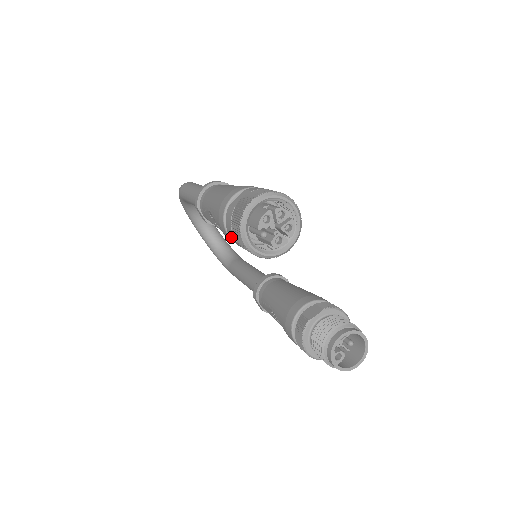
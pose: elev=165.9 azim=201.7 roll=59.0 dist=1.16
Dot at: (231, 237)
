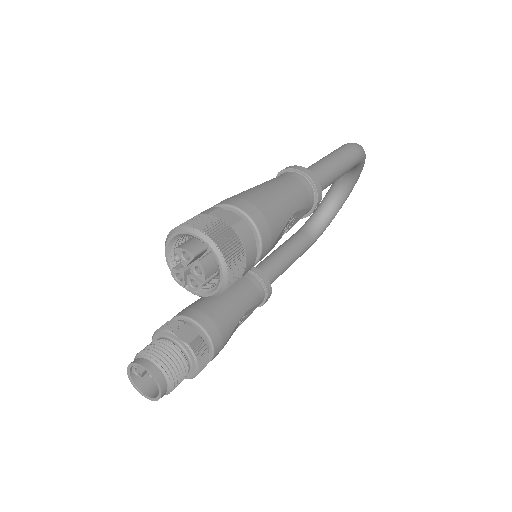
Dot at: occluded
